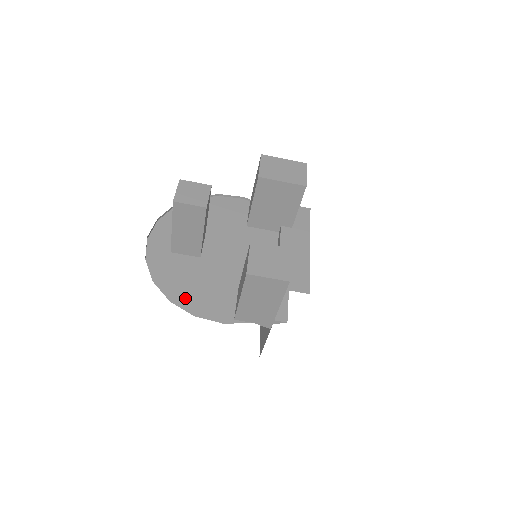
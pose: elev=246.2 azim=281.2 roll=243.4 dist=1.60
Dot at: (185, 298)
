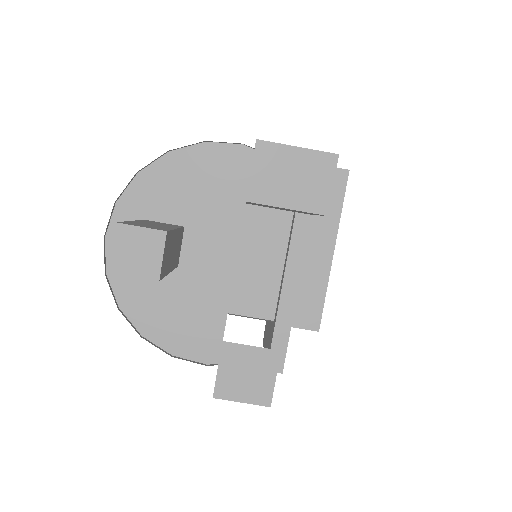
Dot at: (160, 331)
